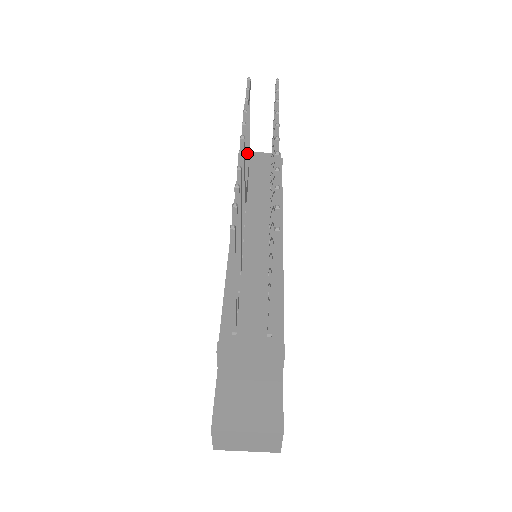
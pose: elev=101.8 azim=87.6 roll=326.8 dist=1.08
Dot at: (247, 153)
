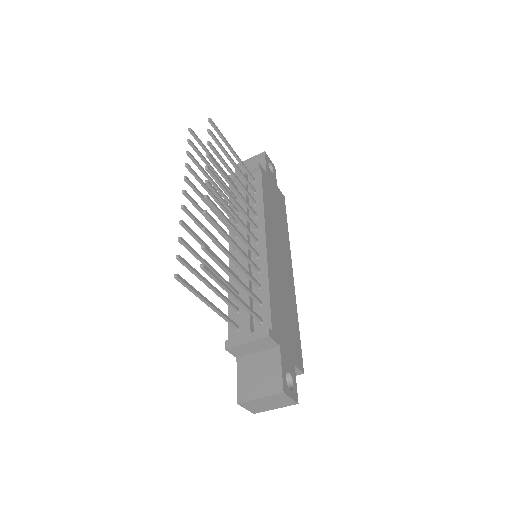
Dot at: (214, 184)
